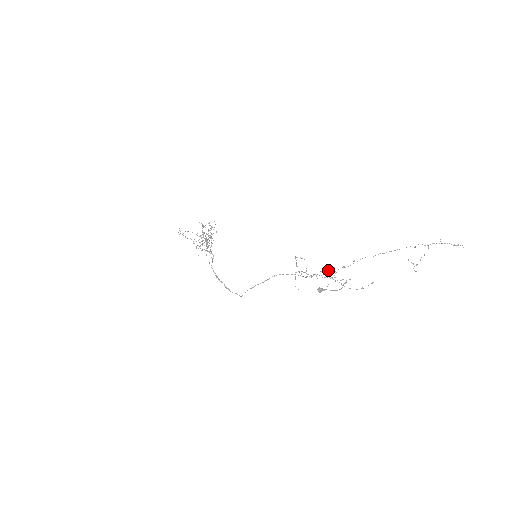
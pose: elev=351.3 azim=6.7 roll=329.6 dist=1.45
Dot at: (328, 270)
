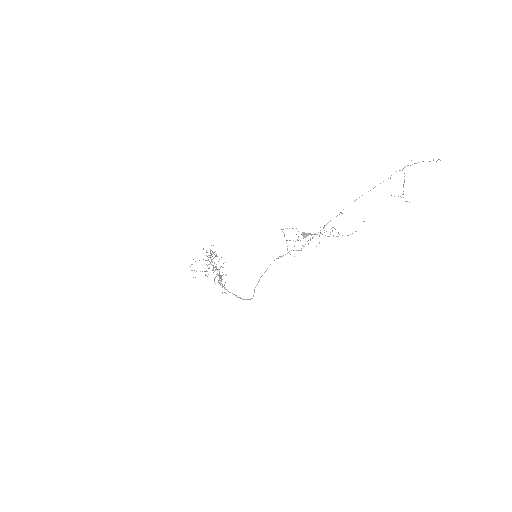
Dot at: occluded
